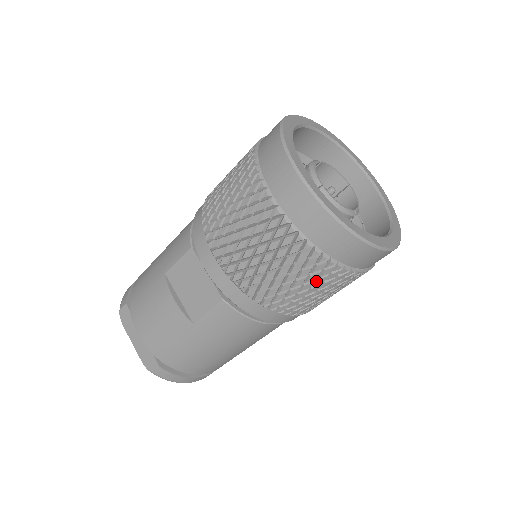
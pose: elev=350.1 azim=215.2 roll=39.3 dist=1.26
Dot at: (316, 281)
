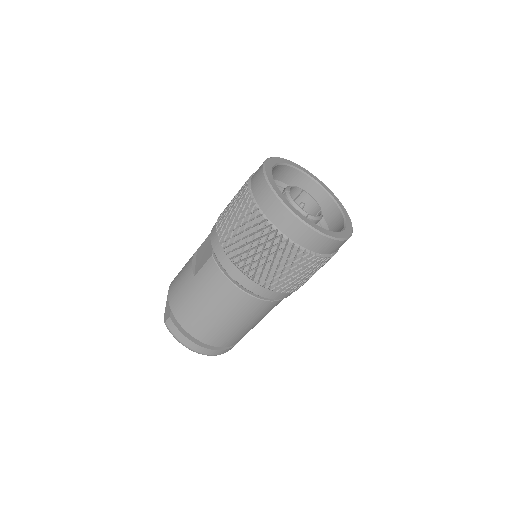
Dot at: (260, 240)
